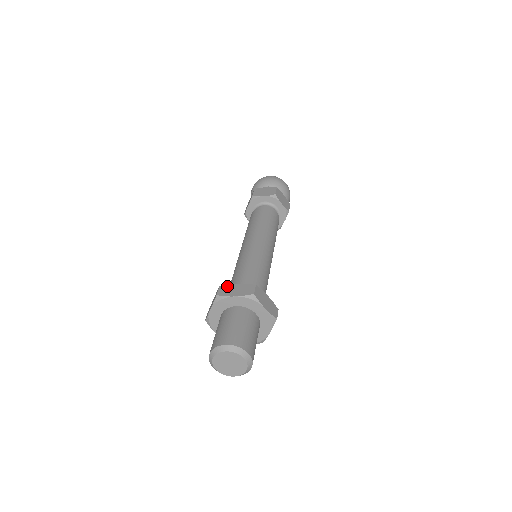
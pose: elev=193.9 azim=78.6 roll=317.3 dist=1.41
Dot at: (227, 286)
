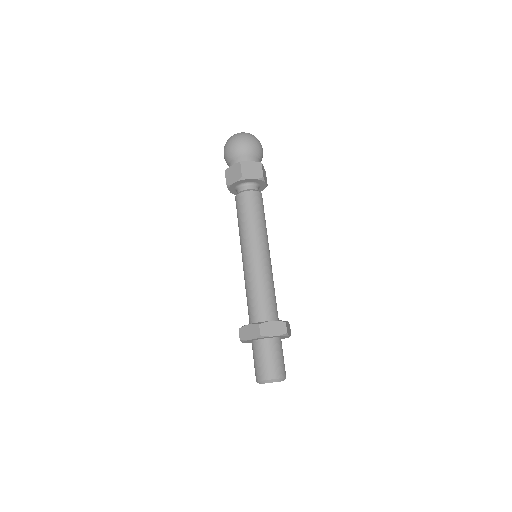
Dot at: (265, 324)
